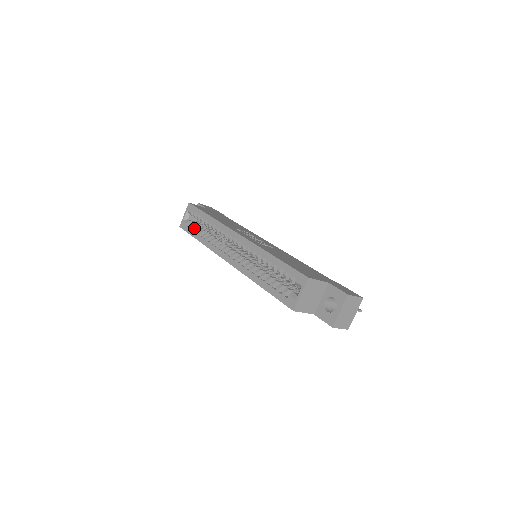
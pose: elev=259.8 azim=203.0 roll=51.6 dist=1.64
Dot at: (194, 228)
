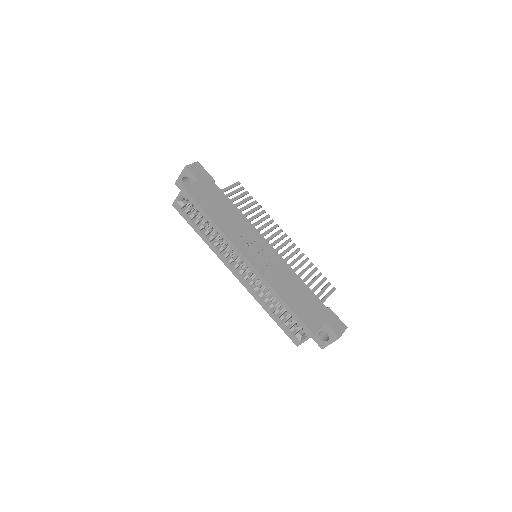
Dot at: (192, 218)
